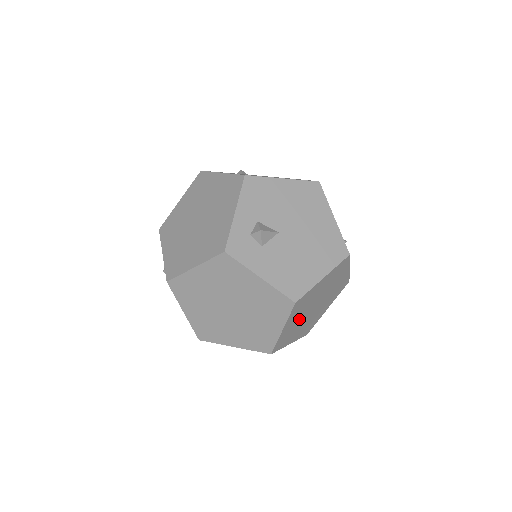
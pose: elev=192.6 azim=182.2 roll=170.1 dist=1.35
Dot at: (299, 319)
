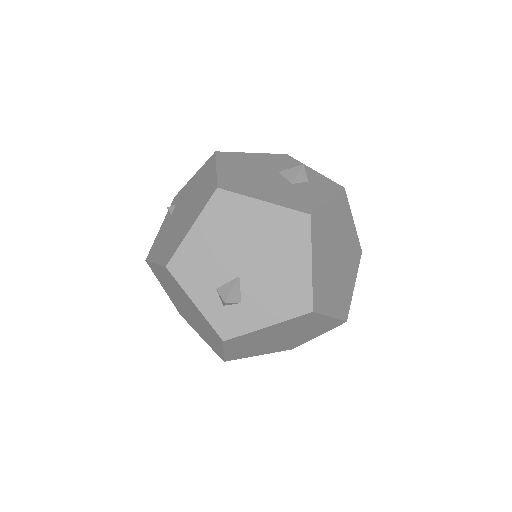
Dot at: (336, 286)
